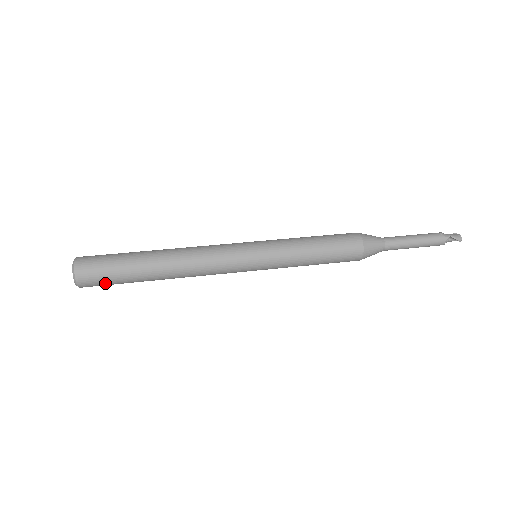
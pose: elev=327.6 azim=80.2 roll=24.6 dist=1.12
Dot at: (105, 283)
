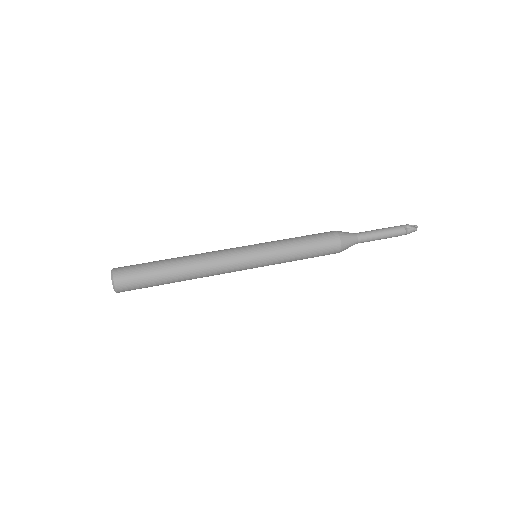
Dot at: (136, 279)
